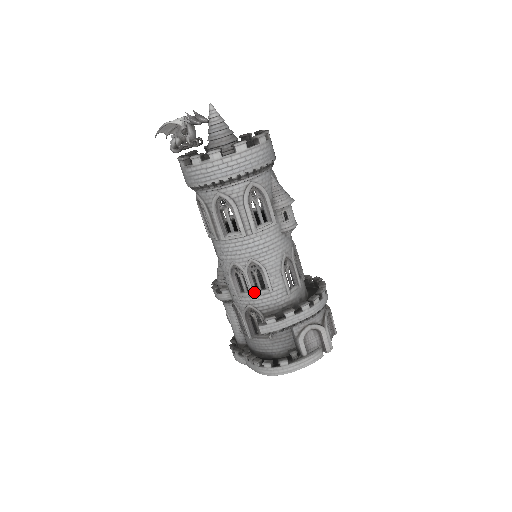
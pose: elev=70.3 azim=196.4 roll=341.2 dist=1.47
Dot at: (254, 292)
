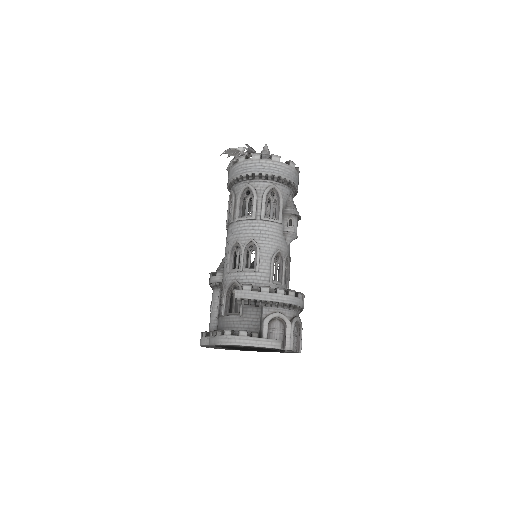
Dot at: (243, 268)
